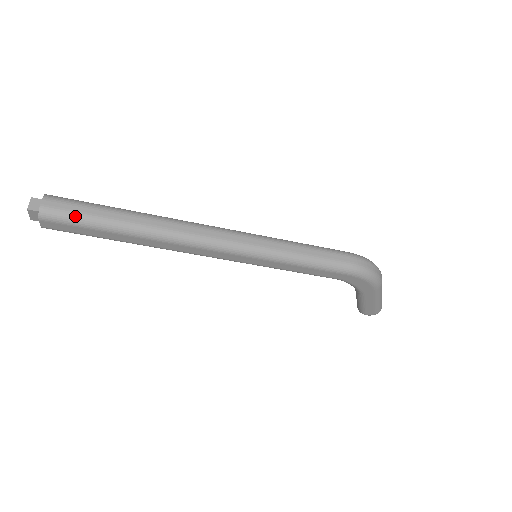
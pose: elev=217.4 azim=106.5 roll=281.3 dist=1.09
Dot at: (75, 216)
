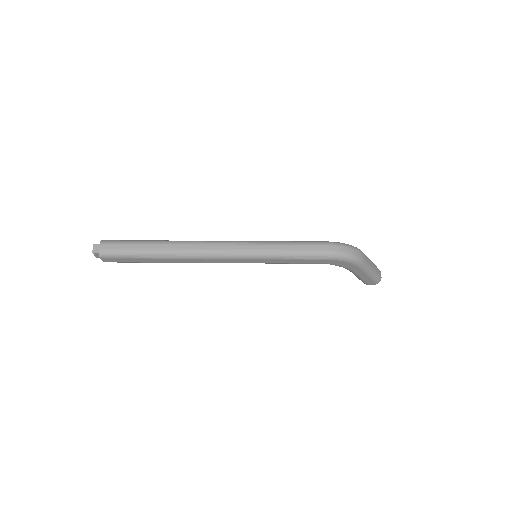
Dot at: (121, 252)
